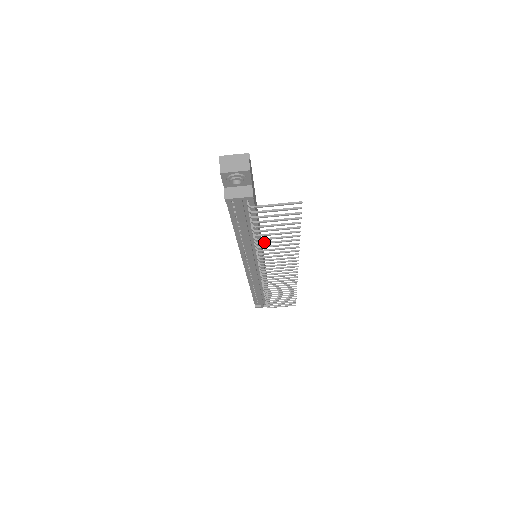
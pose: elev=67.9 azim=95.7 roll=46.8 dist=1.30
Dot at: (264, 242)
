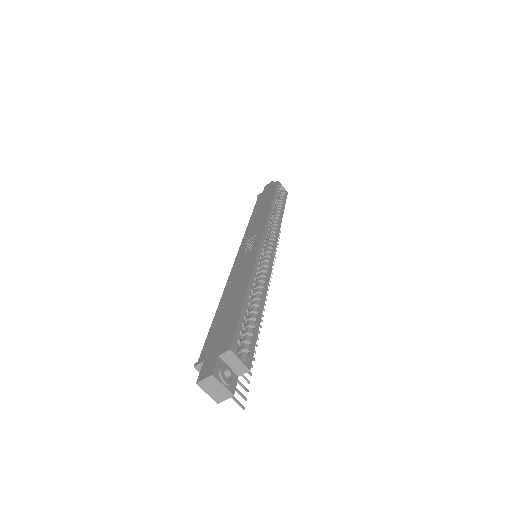
Dot at: occluded
